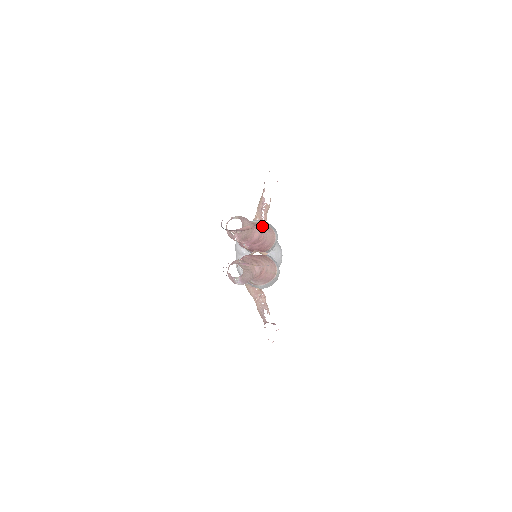
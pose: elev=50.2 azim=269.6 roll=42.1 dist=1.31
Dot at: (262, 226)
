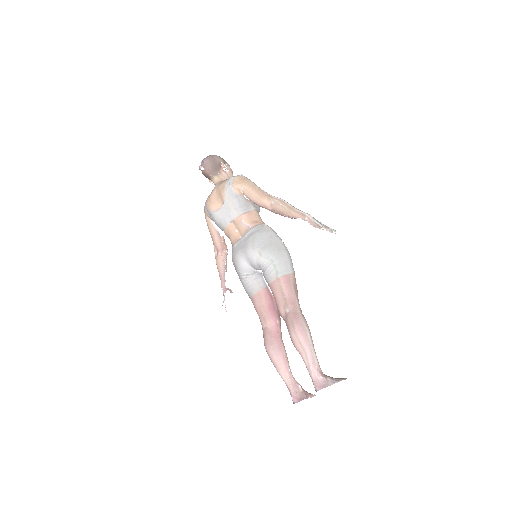
Dot at: occluded
